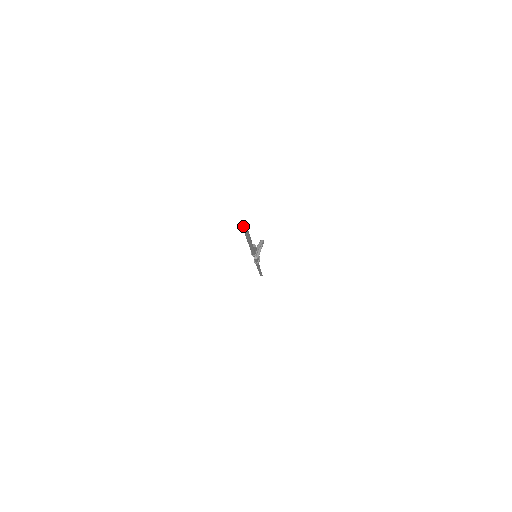
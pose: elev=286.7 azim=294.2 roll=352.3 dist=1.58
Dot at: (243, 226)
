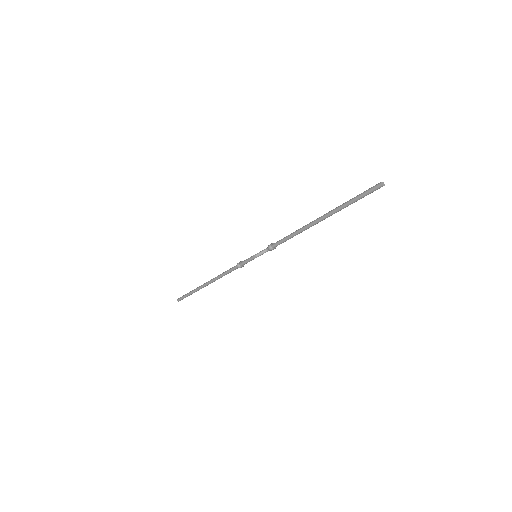
Dot at: (382, 184)
